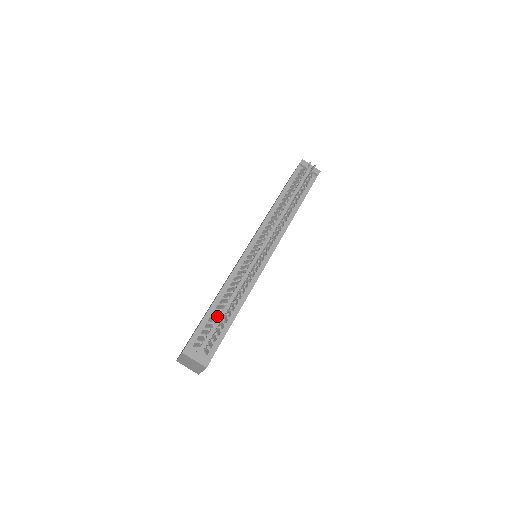
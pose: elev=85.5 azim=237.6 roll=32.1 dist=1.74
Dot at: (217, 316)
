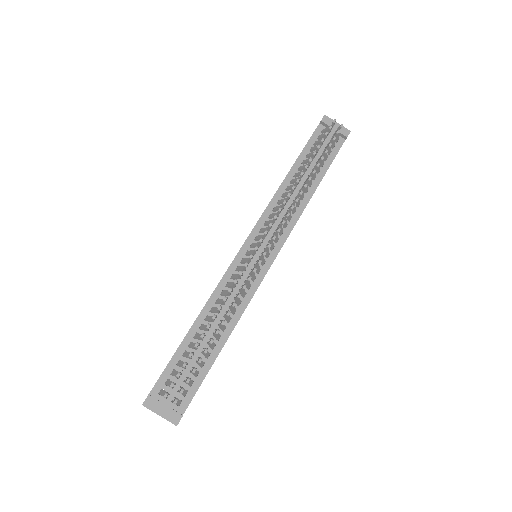
Dot at: (190, 355)
